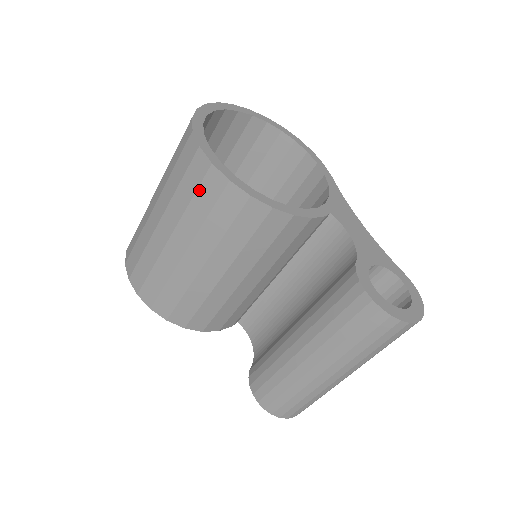
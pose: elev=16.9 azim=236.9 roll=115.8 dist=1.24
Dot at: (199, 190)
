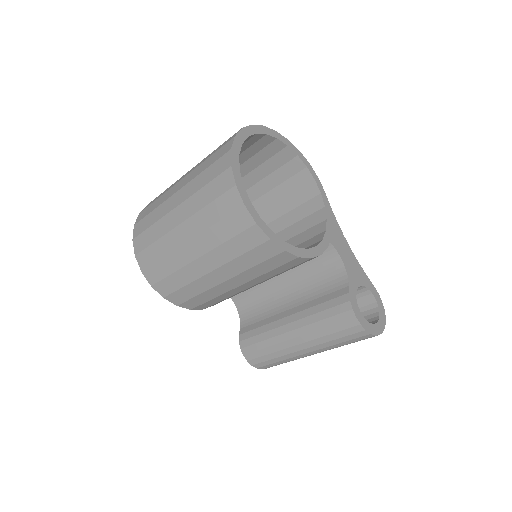
Dot at: (238, 237)
